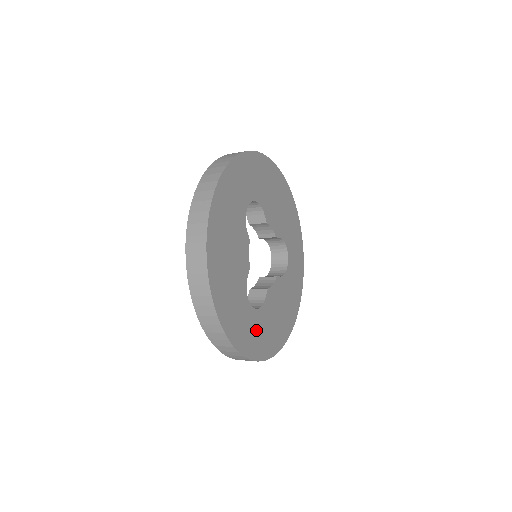
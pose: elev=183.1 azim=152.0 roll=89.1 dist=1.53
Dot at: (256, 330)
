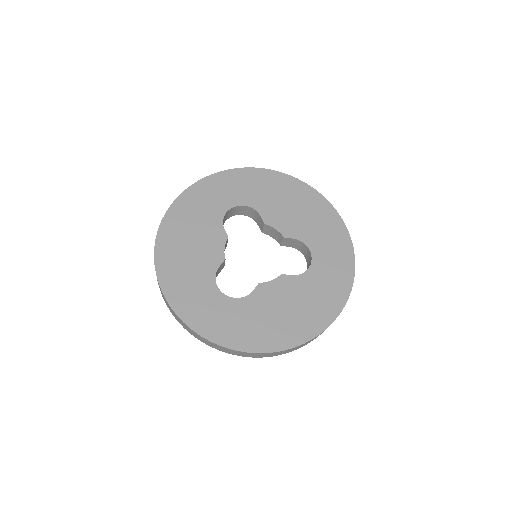
Dot at: (229, 317)
